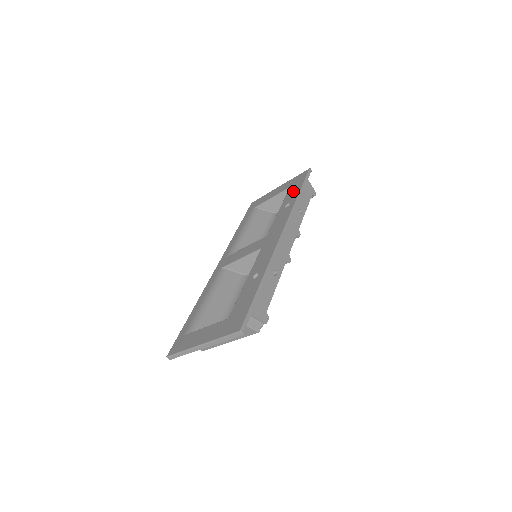
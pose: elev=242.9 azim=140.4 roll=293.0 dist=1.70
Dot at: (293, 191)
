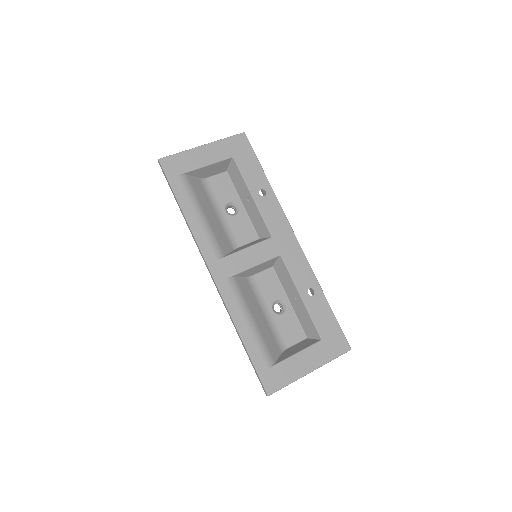
Dot at: (251, 169)
